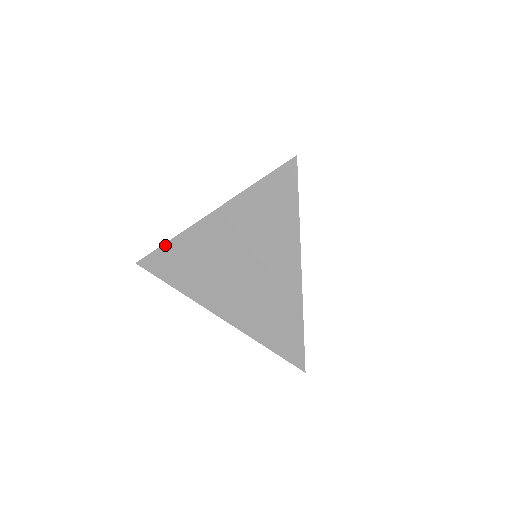
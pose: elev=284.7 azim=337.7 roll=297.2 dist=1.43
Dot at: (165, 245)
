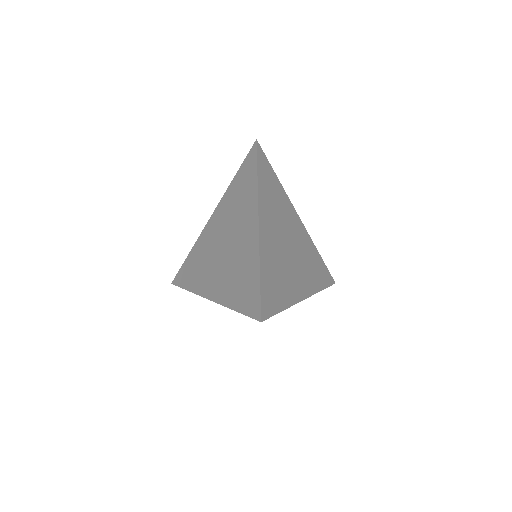
Dot at: (188, 257)
